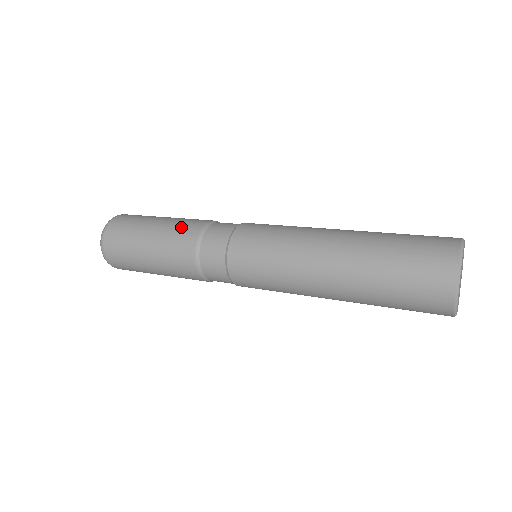
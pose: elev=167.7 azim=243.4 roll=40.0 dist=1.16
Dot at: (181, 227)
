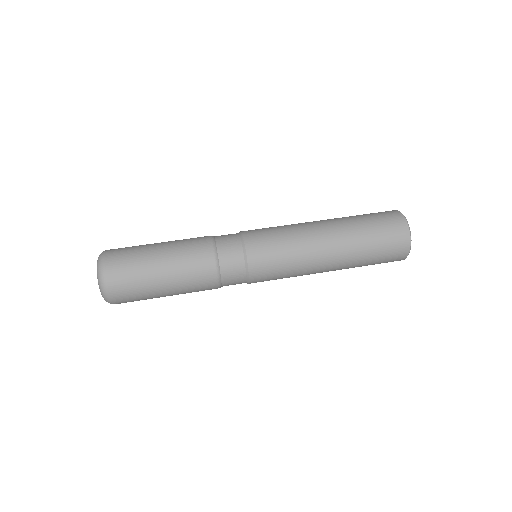
Dot at: (195, 278)
